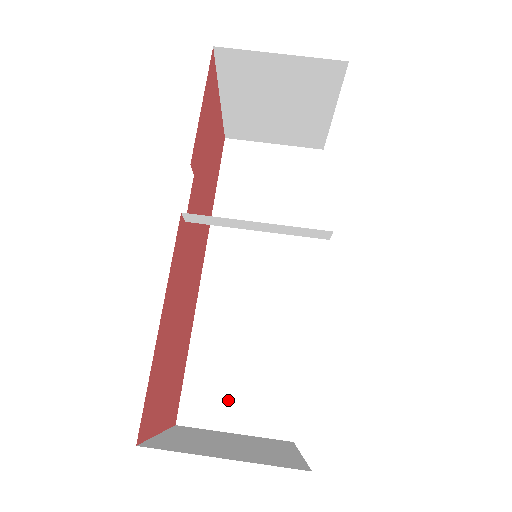
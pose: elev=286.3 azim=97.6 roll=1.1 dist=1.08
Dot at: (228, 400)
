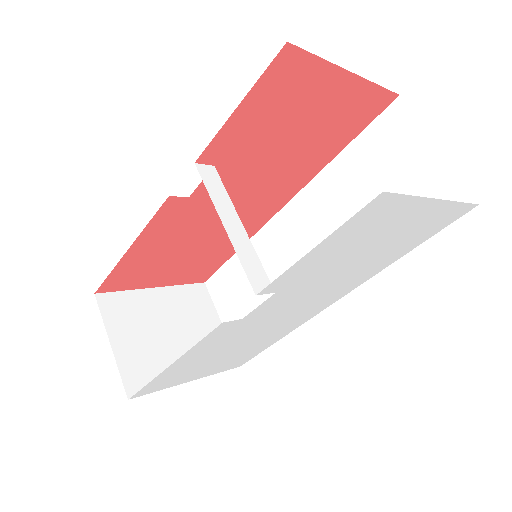
Dot at: (232, 304)
